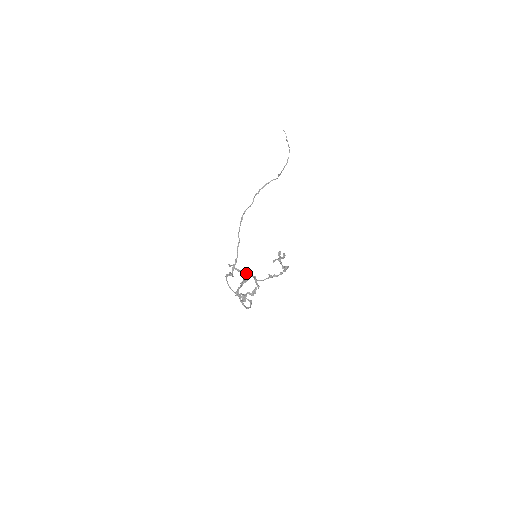
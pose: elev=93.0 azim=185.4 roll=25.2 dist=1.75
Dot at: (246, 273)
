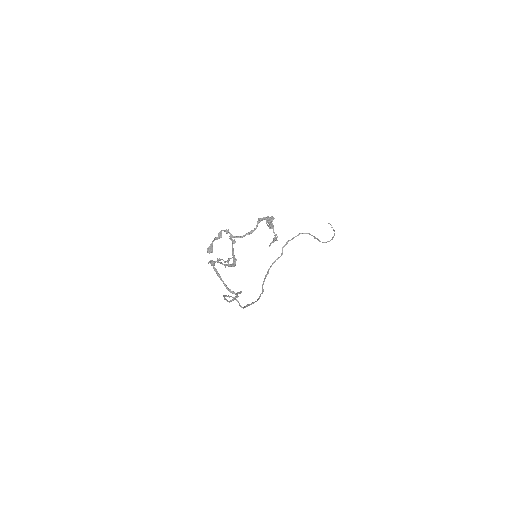
Dot at: (234, 258)
